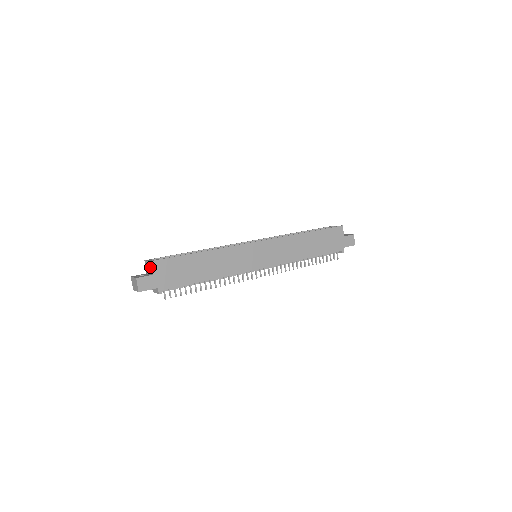
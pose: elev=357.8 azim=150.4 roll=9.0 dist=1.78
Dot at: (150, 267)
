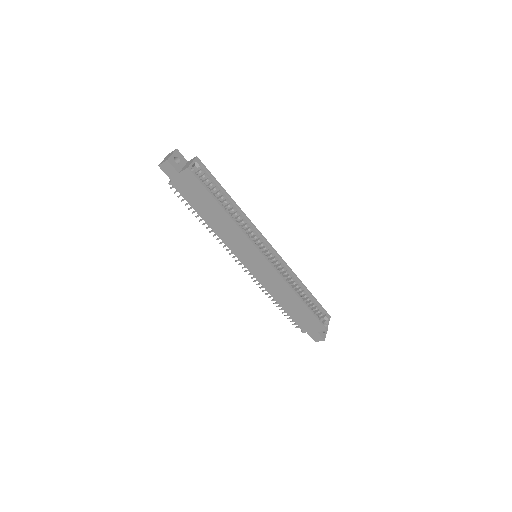
Dot at: (185, 168)
